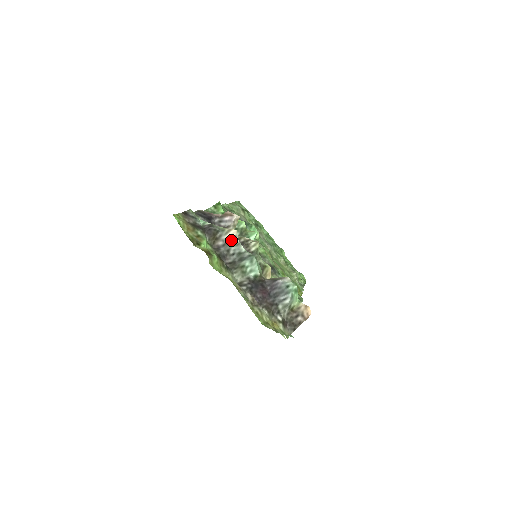
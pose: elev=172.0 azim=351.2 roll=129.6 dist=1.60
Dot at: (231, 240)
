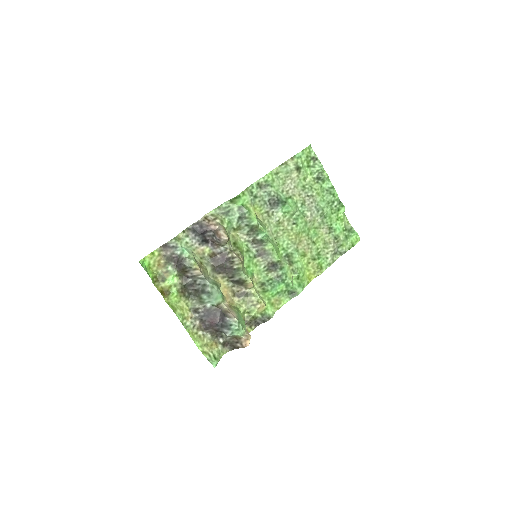
Dot at: (197, 275)
